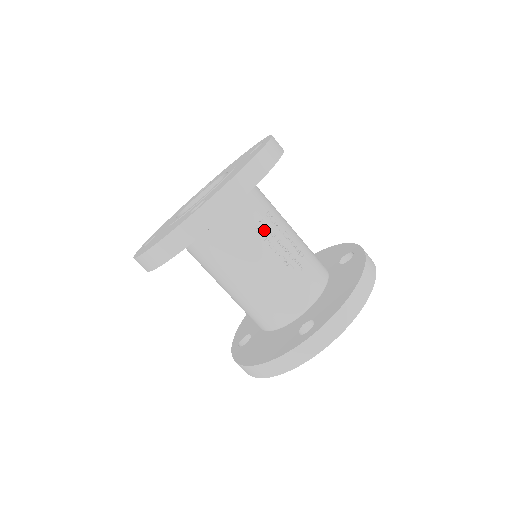
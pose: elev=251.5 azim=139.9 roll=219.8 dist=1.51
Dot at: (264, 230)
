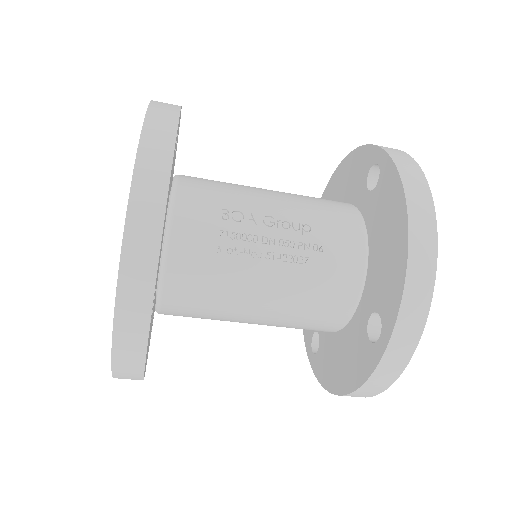
Dot at: (233, 243)
